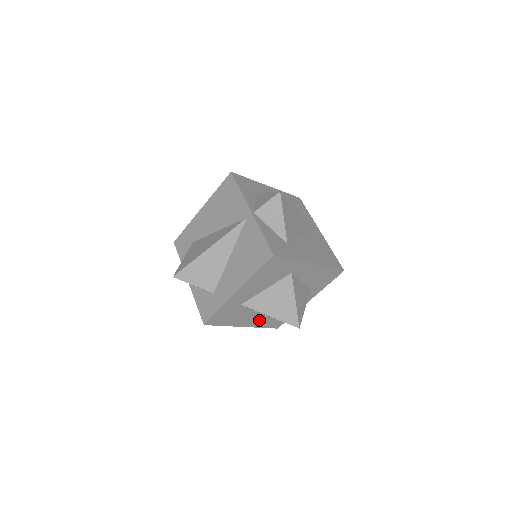
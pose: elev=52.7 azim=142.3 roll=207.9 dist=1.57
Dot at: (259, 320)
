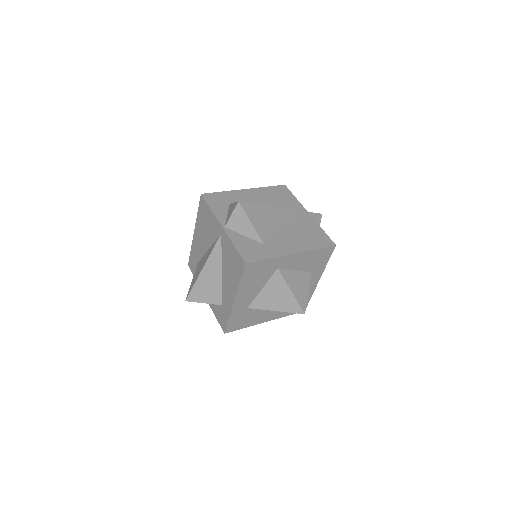
Dot at: (278, 312)
